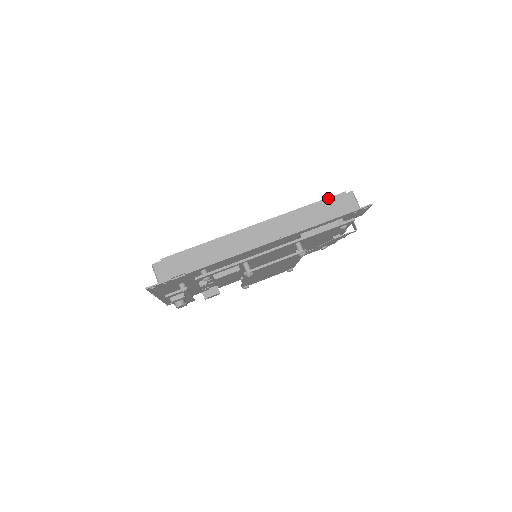
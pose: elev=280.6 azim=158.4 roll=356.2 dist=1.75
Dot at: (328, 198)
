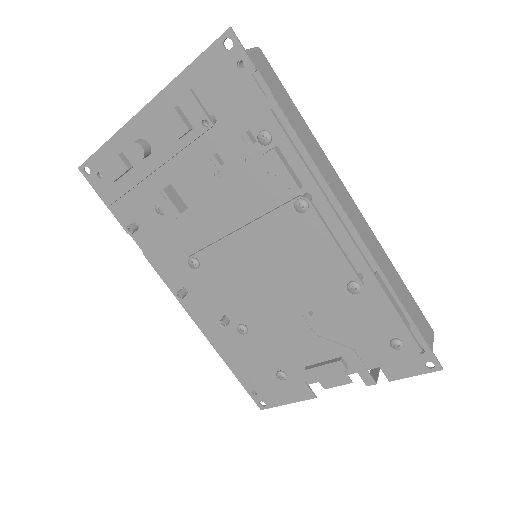
Dot at: (415, 302)
